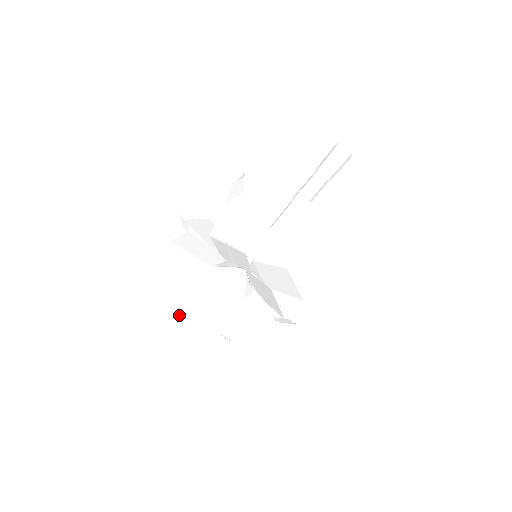
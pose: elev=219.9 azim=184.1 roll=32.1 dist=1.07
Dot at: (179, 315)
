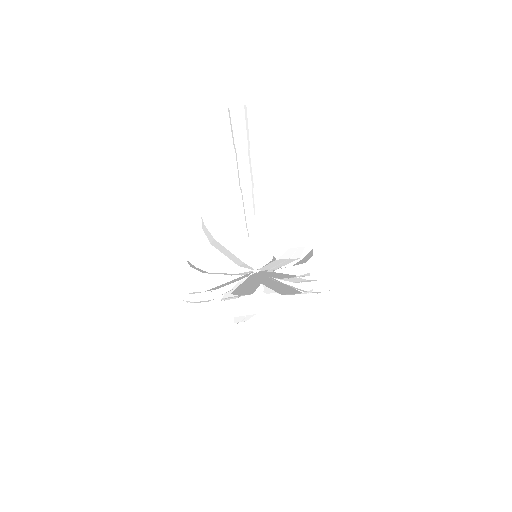
Dot at: (250, 316)
